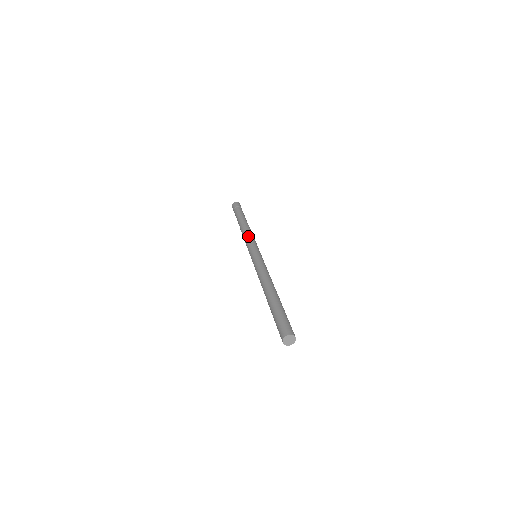
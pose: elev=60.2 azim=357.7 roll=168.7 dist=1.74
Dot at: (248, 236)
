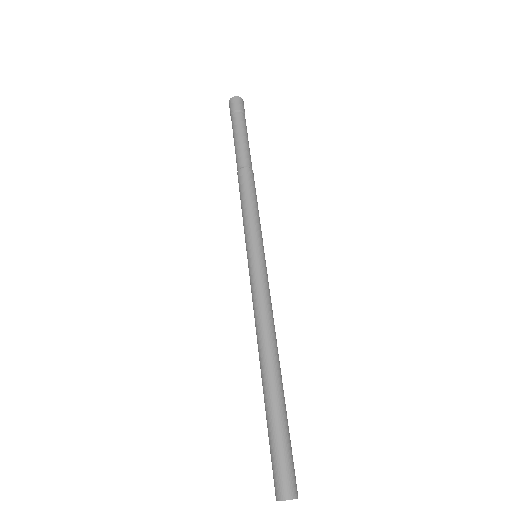
Dot at: (251, 204)
